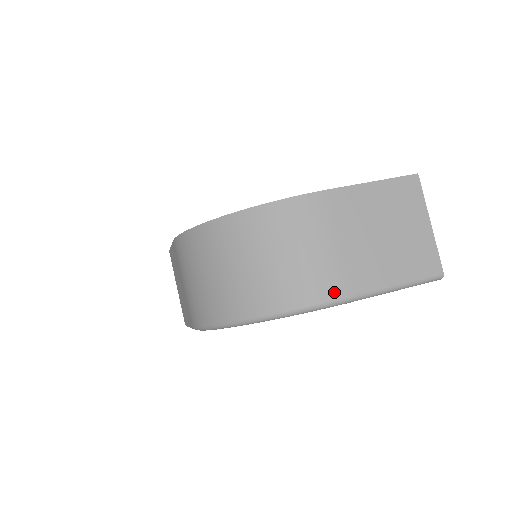
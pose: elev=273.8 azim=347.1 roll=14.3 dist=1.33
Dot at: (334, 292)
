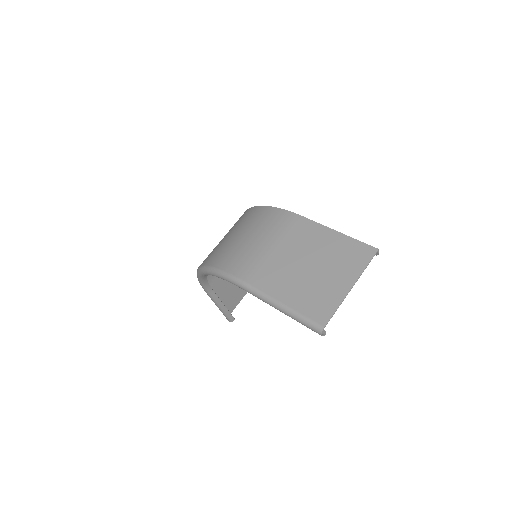
Dot at: (240, 272)
